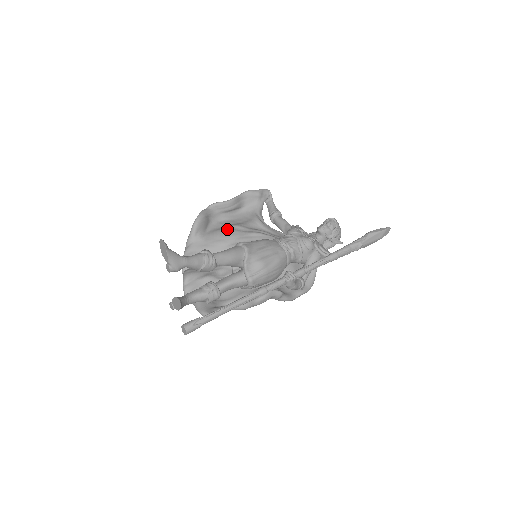
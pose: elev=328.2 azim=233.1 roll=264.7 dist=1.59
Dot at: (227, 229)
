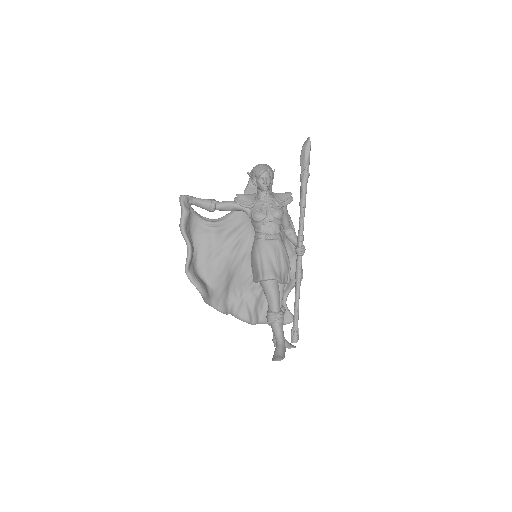
Dot at: (215, 265)
